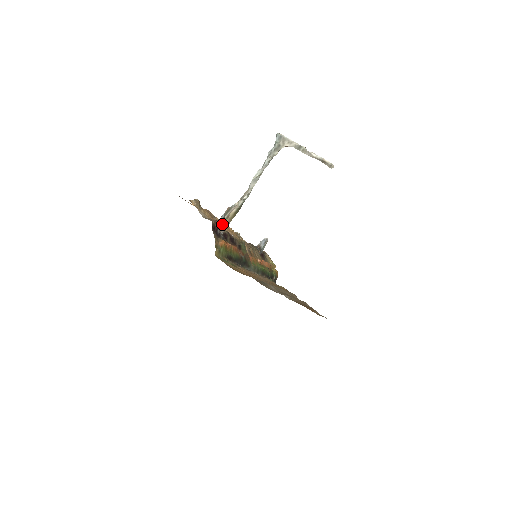
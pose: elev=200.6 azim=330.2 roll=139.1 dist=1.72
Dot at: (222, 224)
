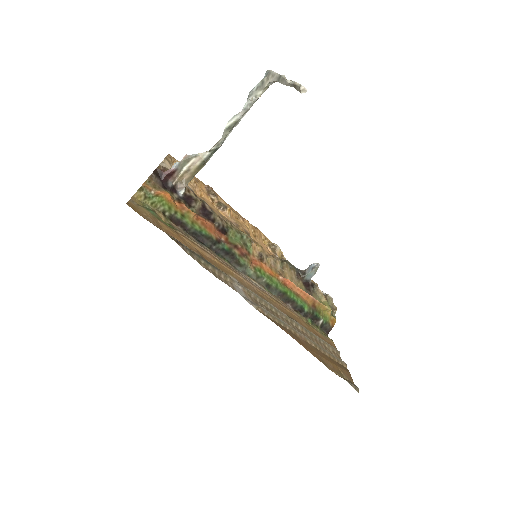
Dot at: (181, 179)
